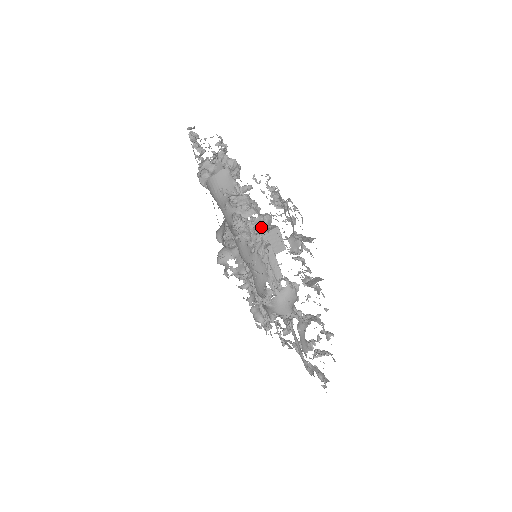
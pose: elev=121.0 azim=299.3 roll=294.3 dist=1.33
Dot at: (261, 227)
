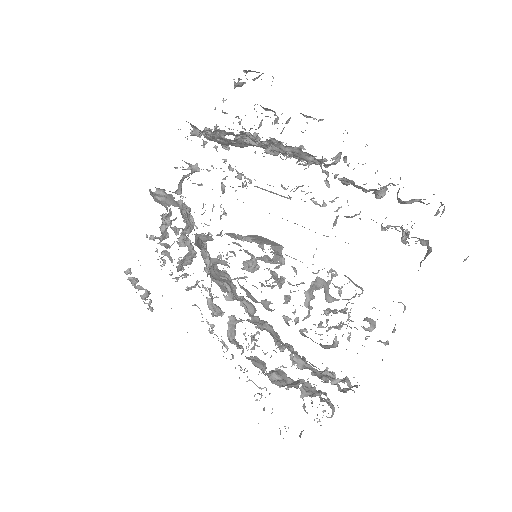
Dot at: occluded
